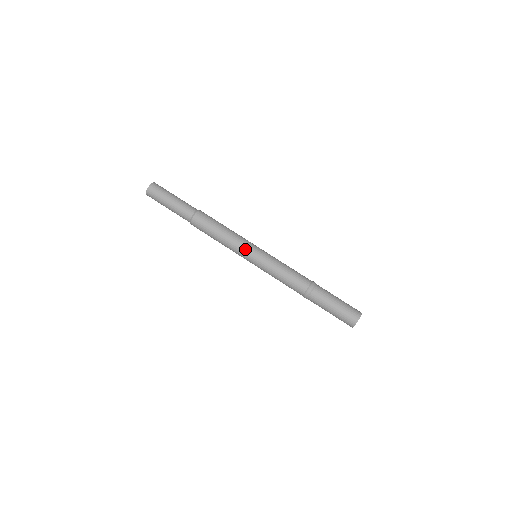
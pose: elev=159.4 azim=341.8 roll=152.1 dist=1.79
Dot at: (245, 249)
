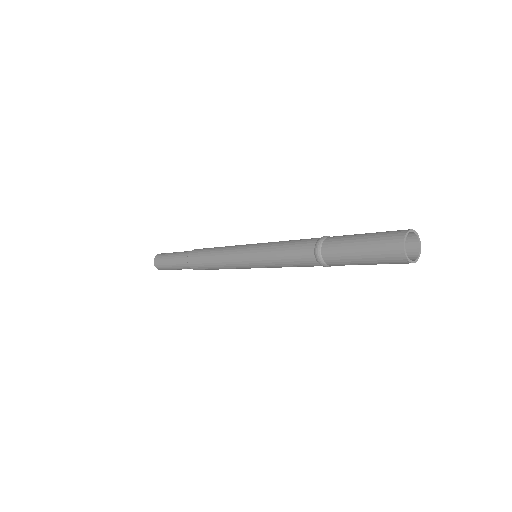
Dot at: (236, 252)
